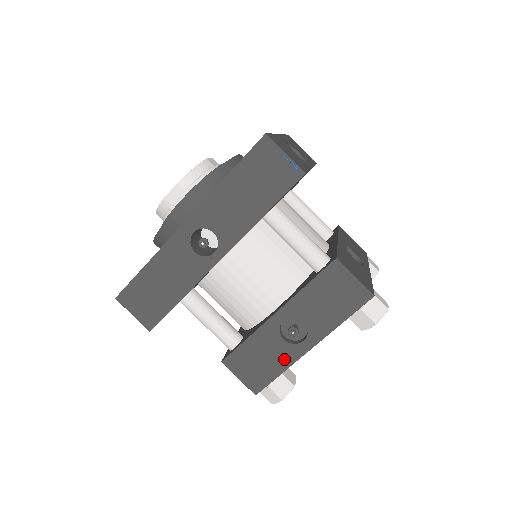
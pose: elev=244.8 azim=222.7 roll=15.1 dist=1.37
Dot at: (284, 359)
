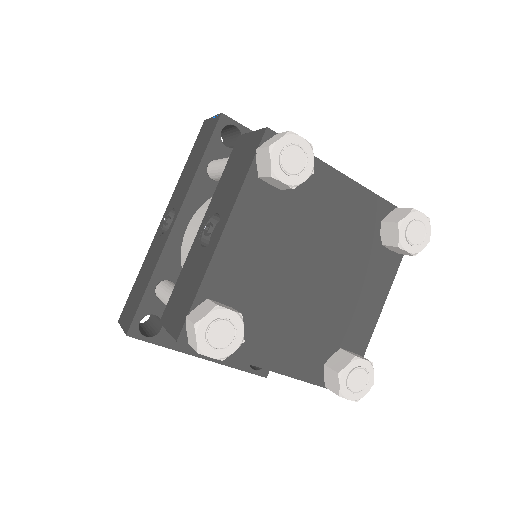
Dot at: (202, 269)
